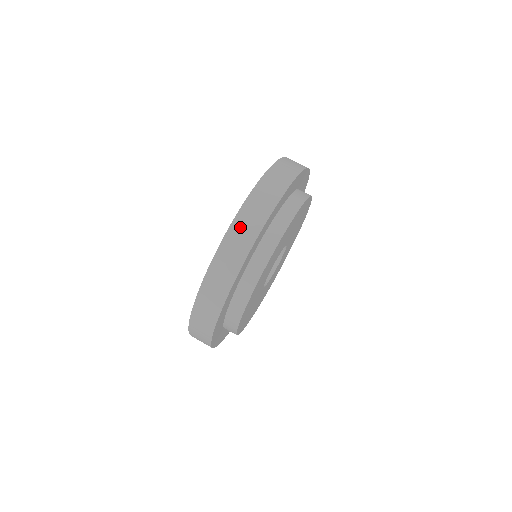
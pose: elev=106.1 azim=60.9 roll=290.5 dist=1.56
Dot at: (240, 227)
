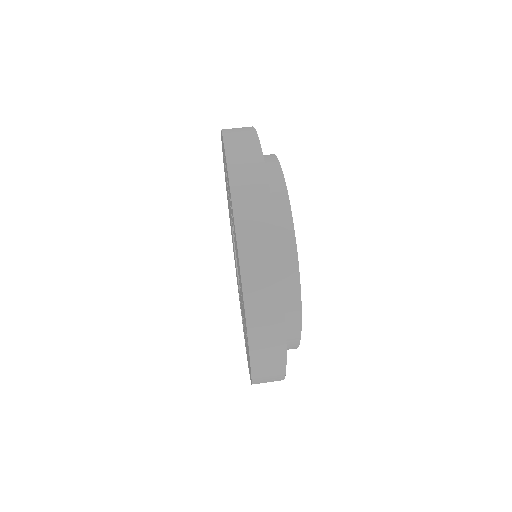
Dot at: (259, 331)
